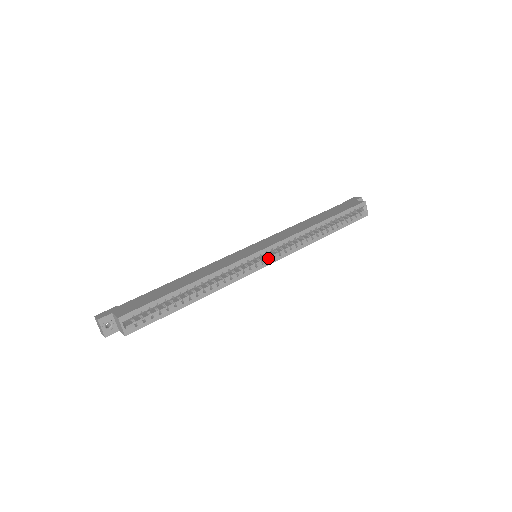
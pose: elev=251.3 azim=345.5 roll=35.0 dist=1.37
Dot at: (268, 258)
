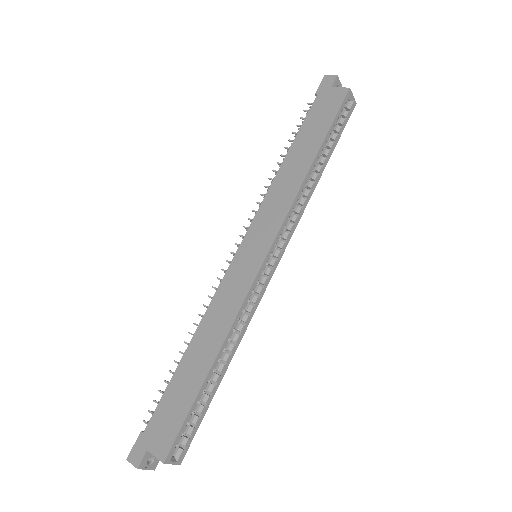
Dot at: (275, 256)
